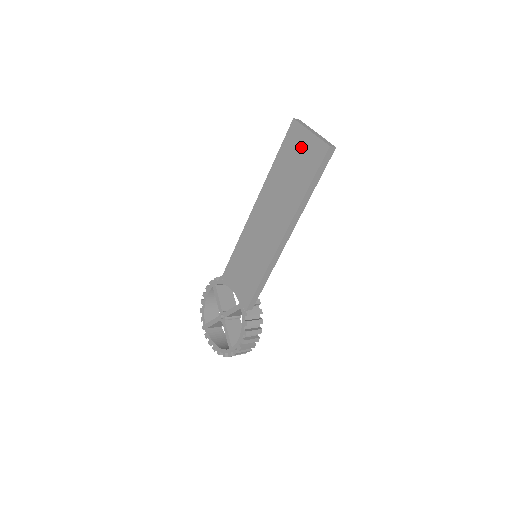
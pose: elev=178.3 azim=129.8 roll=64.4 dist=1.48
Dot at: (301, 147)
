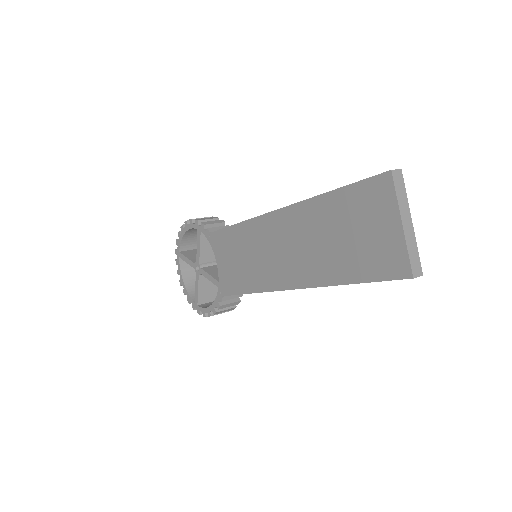
Dot at: (375, 225)
